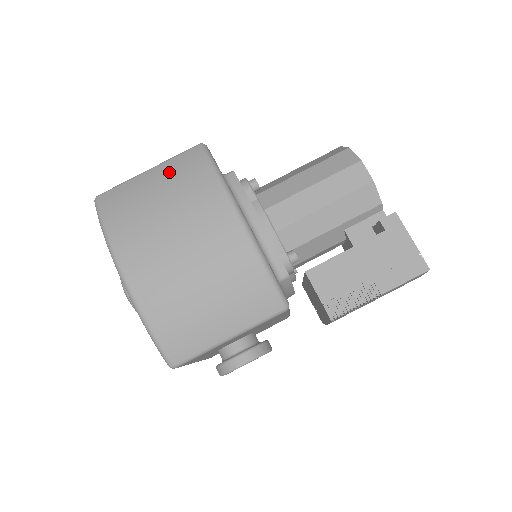
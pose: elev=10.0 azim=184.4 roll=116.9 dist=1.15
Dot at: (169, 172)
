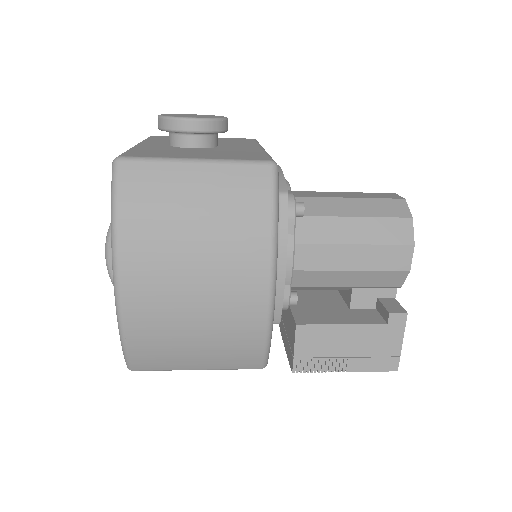
Dot at: (221, 186)
